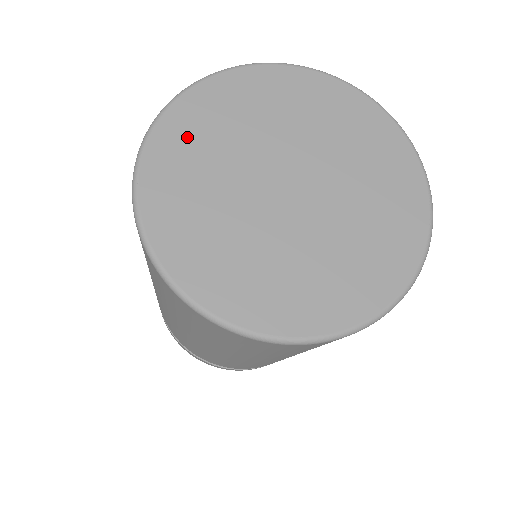
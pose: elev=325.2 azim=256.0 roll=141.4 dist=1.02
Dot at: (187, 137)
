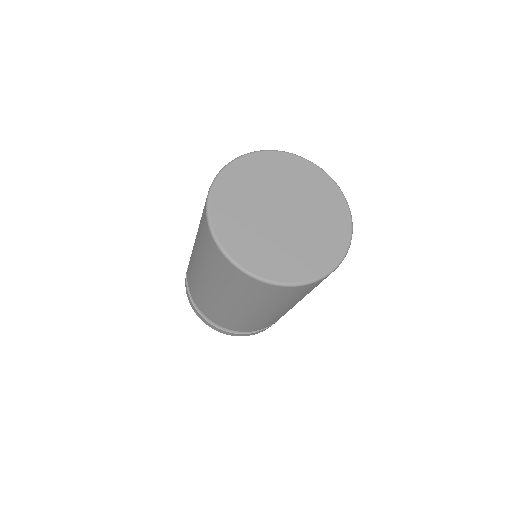
Dot at: (228, 197)
